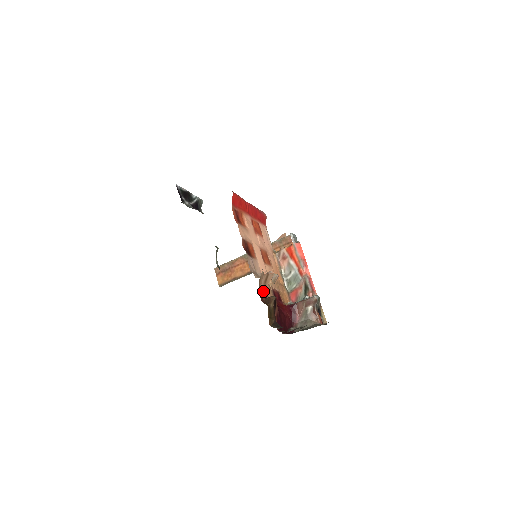
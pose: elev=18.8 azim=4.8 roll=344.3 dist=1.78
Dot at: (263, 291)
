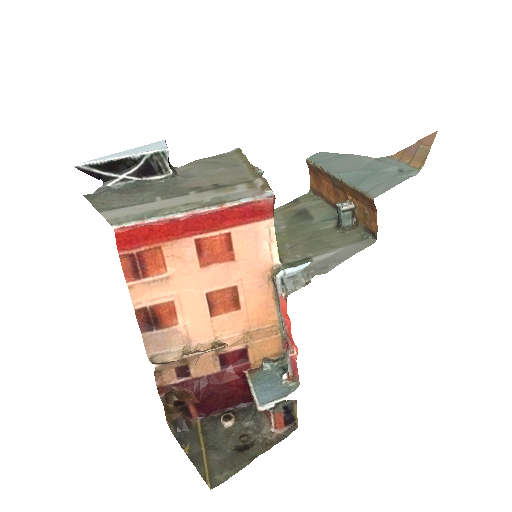
Dot at: (180, 371)
